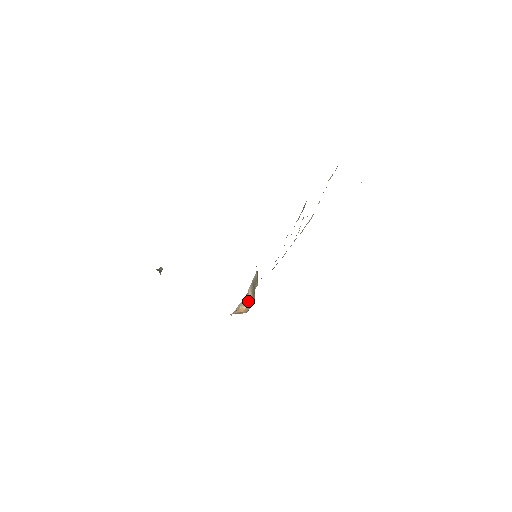
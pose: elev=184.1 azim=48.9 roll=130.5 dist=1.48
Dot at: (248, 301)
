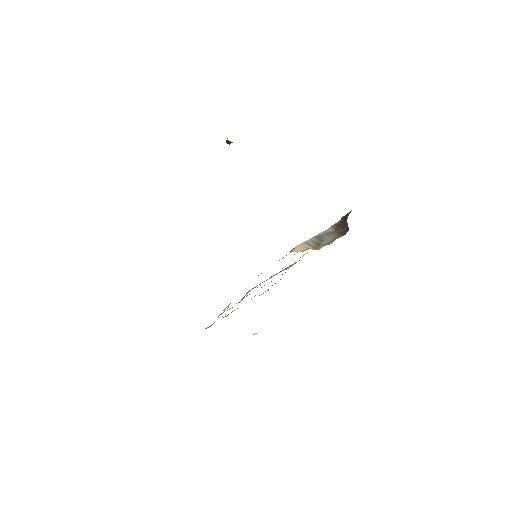
Dot at: (300, 251)
